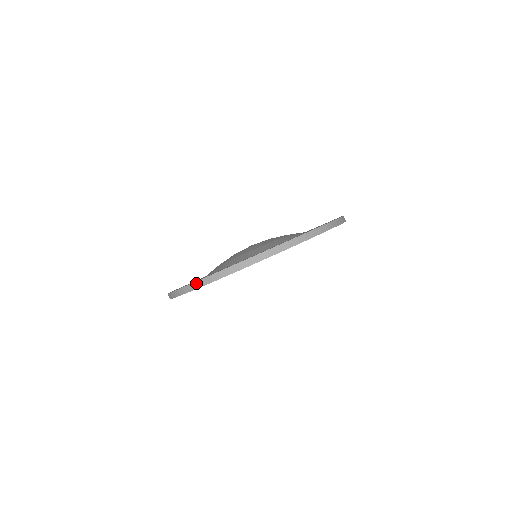
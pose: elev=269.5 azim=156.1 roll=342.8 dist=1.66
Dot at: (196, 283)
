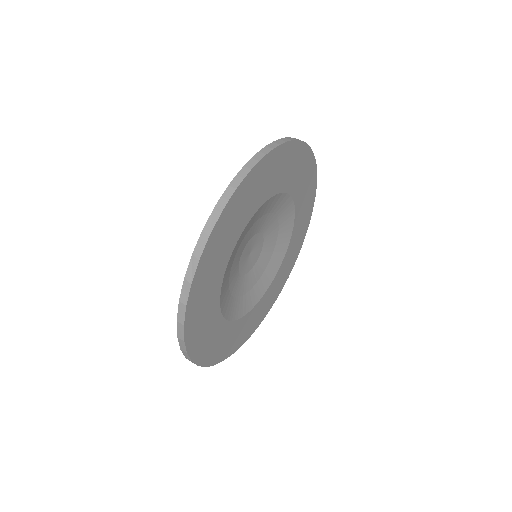
Dot at: (268, 146)
